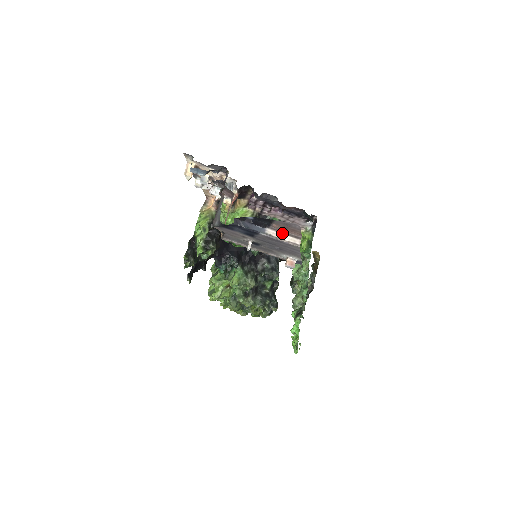
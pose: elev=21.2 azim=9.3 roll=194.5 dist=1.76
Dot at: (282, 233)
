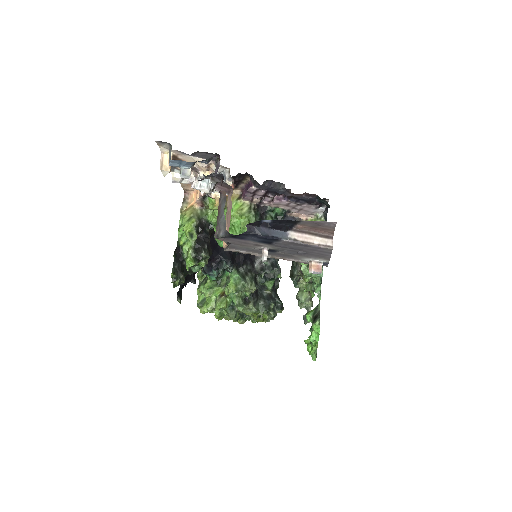
Dot at: (309, 234)
